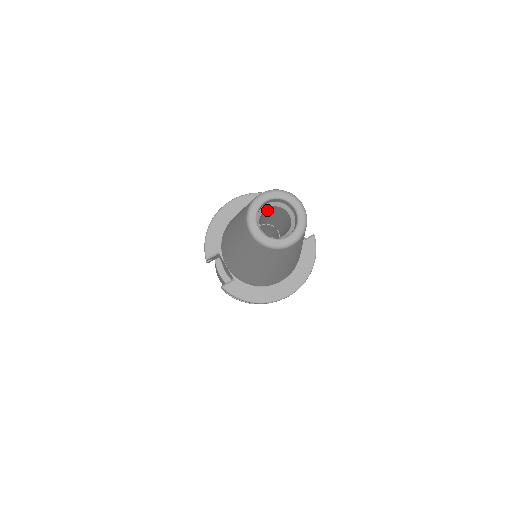
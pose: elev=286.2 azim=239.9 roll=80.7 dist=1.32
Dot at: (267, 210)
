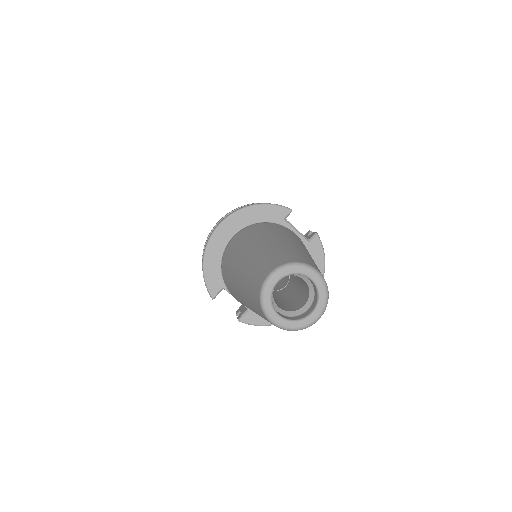
Dot at: occluded
